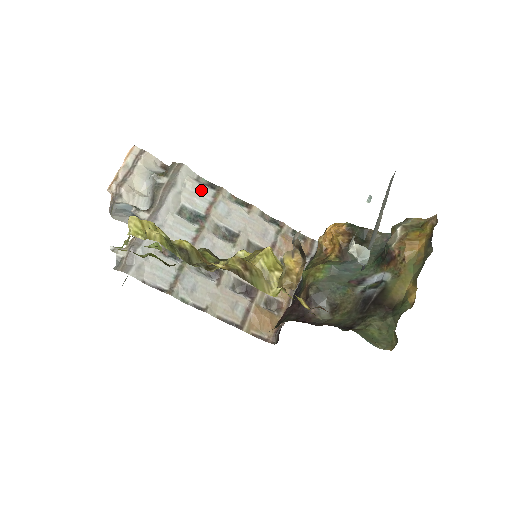
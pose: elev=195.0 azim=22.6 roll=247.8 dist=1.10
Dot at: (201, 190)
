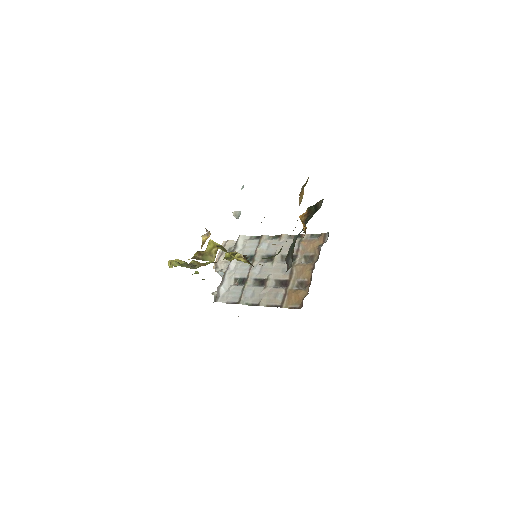
Dot at: (252, 243)
